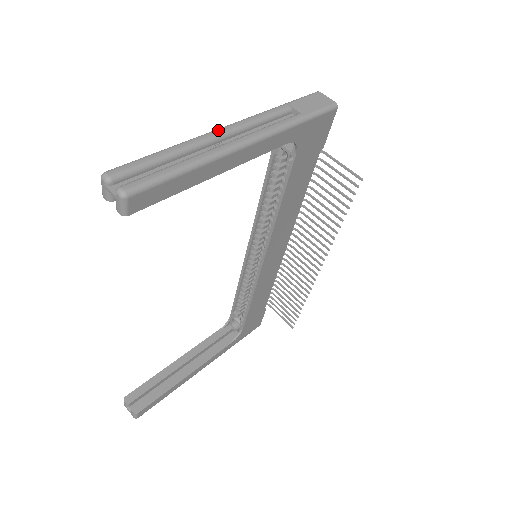
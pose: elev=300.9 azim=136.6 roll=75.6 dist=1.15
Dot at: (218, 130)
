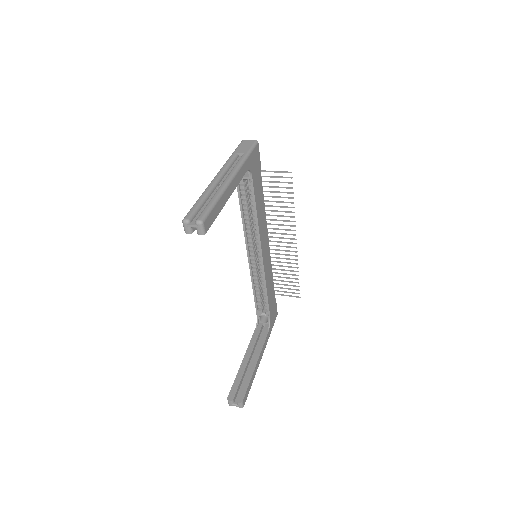
Dot at: (214, 179)
